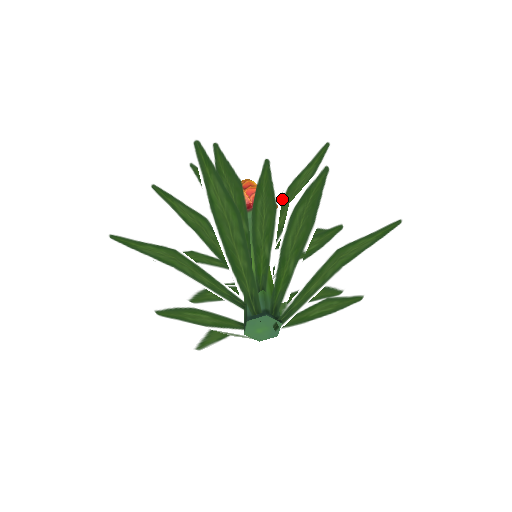
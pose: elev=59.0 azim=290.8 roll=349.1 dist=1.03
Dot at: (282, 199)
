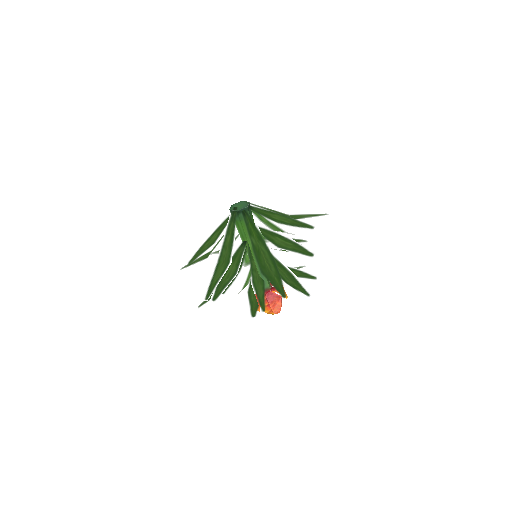
Dot at: occluded
